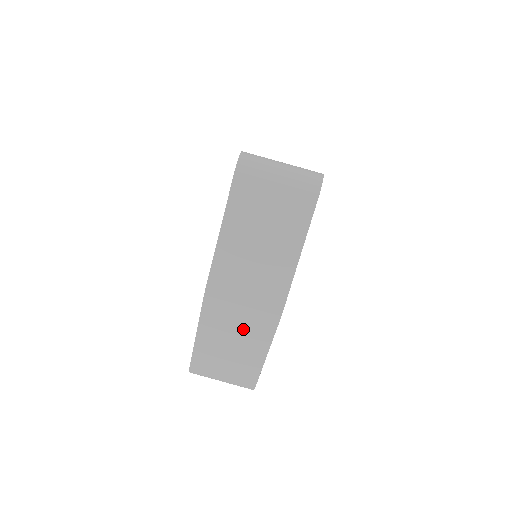
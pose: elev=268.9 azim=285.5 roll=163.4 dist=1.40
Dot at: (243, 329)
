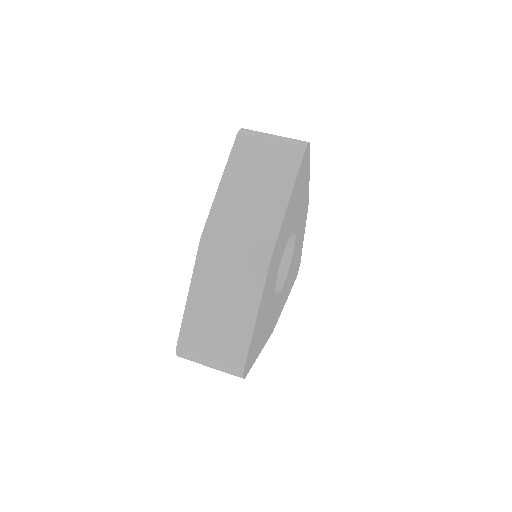
Dot at: (234, 279)
